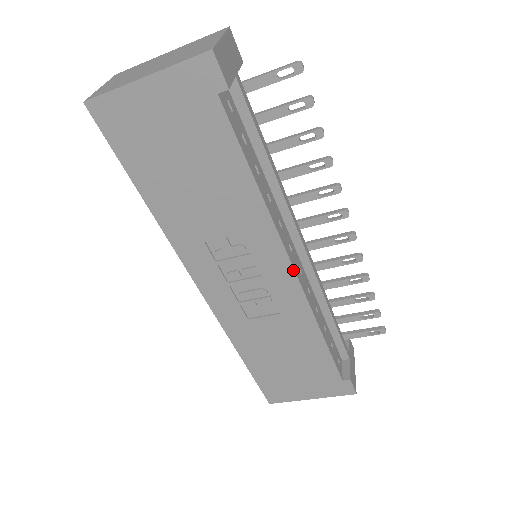
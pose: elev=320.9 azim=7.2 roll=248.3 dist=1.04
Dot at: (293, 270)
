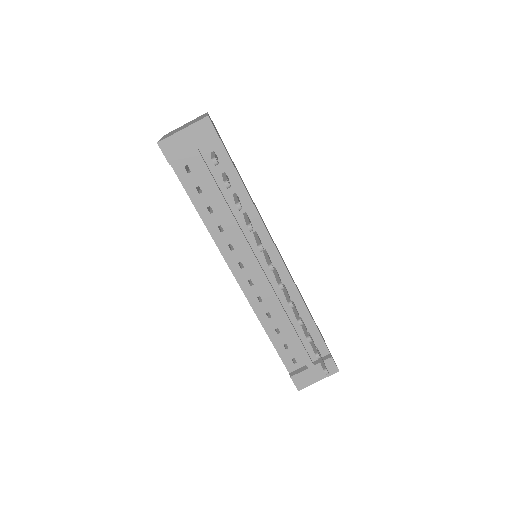
Dot at: (235, 278)
